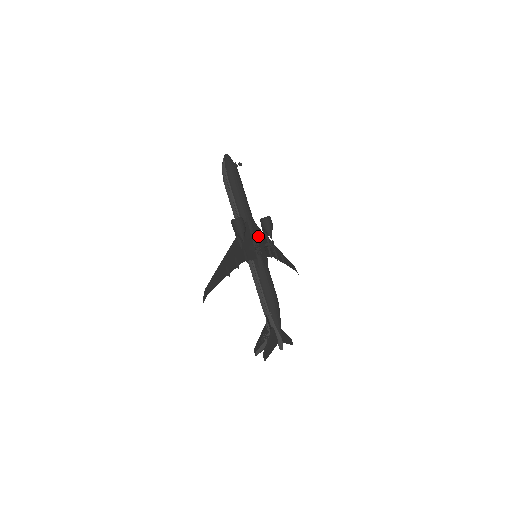
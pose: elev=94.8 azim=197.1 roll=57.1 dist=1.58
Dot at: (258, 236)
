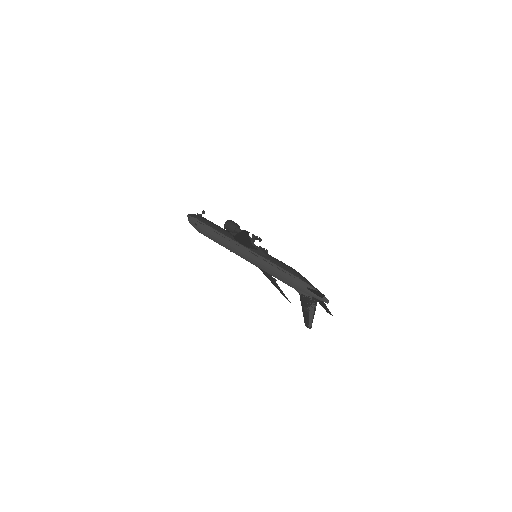
Dot at: occluded
